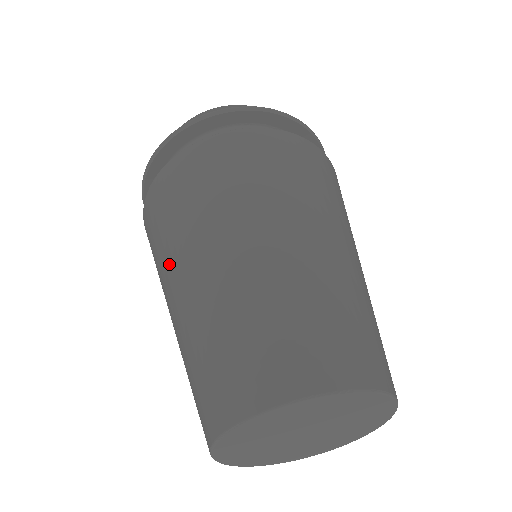
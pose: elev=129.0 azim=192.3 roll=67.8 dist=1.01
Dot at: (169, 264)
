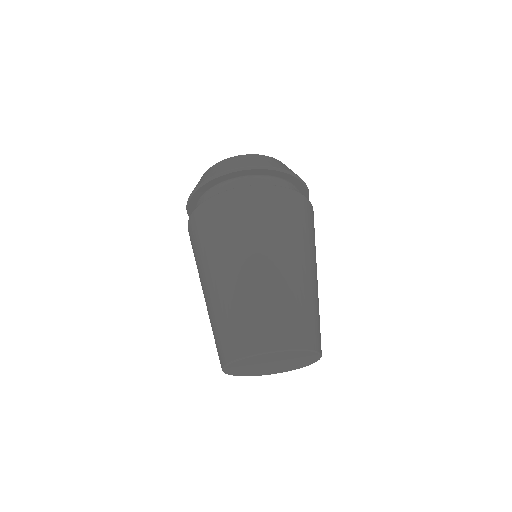
Dot at: (244, 247)
